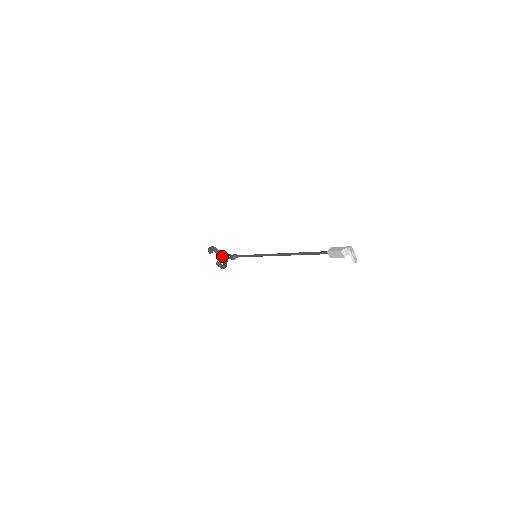
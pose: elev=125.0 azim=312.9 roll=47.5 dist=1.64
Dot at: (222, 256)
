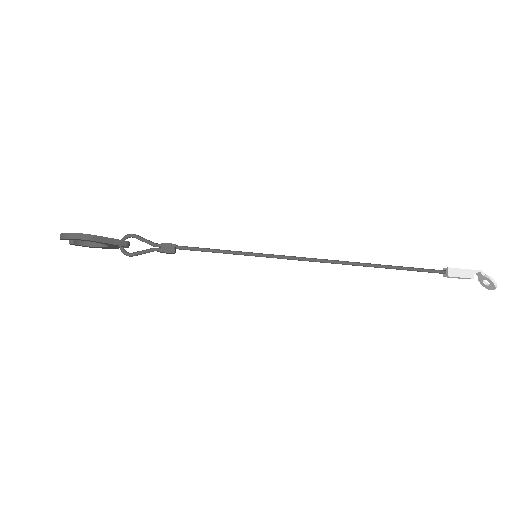
Dot at: (123, 247)
